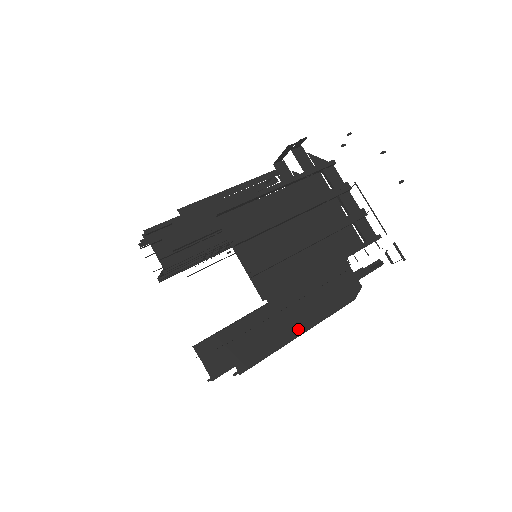
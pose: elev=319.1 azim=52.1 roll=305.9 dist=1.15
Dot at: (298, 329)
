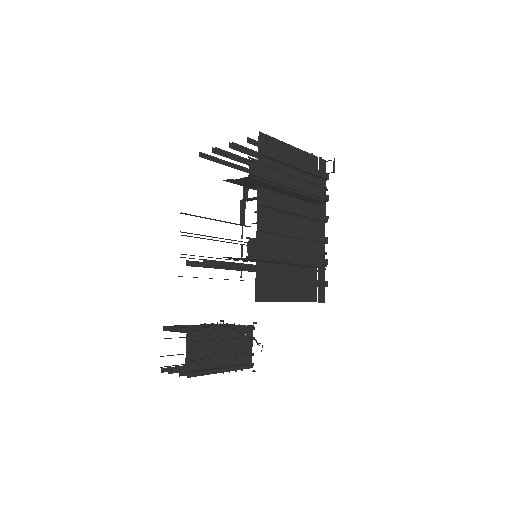
Dot at: occluded
